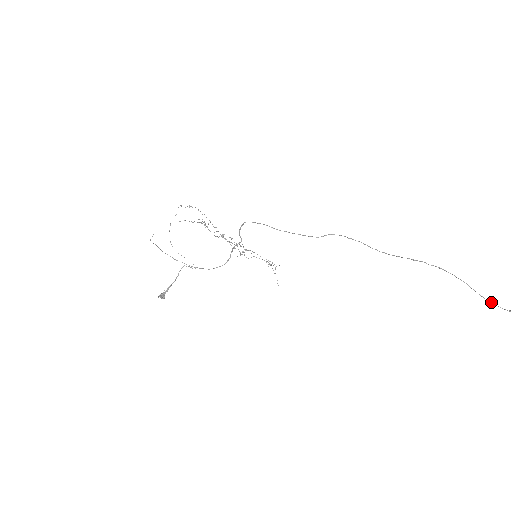
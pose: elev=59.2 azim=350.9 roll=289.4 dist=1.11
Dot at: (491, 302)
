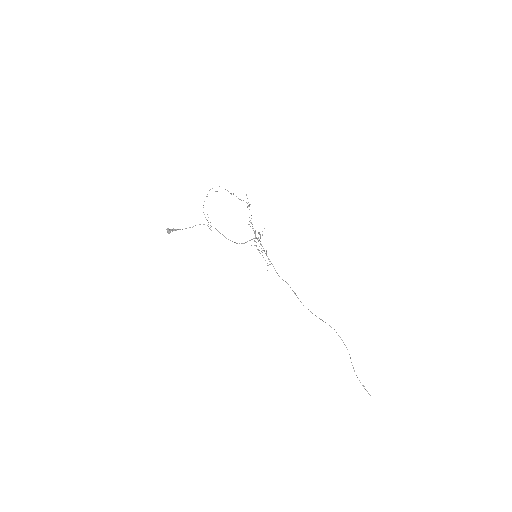
Dot at: occluded
